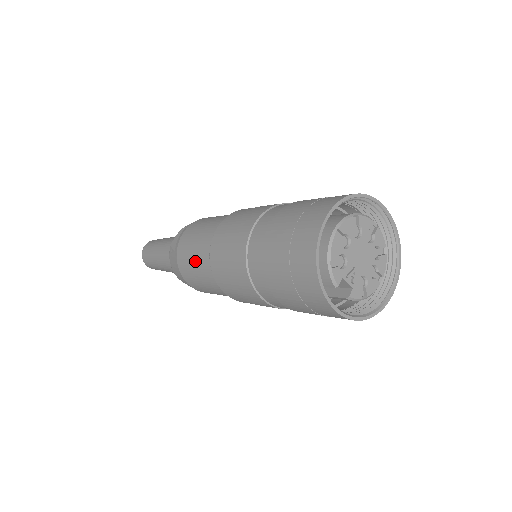
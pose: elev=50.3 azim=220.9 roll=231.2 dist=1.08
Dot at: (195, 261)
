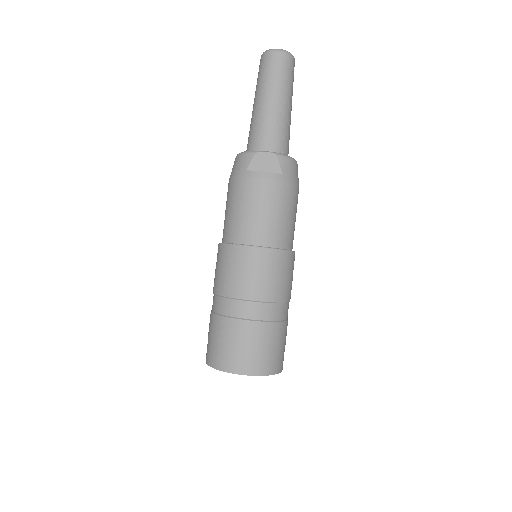
Dot at: (234, 214)
